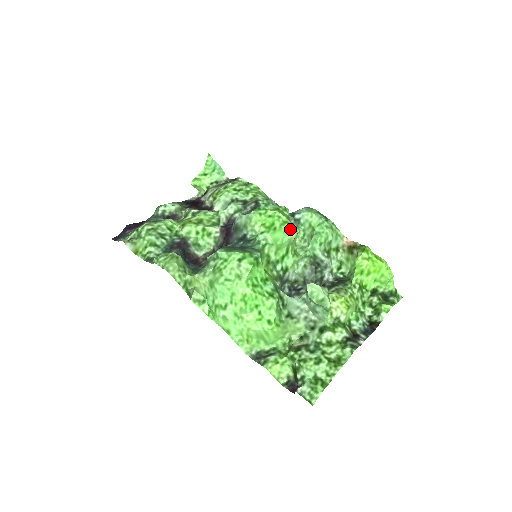
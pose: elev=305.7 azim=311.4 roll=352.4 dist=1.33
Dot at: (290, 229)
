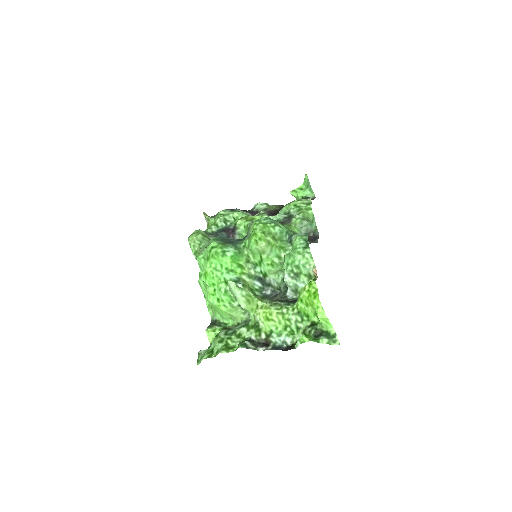
Dot at: (256, 240)
